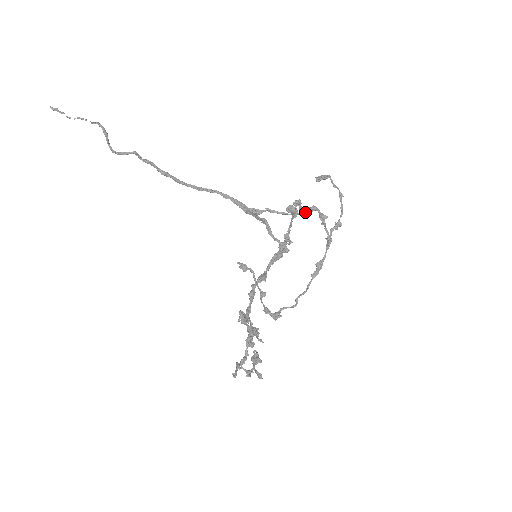
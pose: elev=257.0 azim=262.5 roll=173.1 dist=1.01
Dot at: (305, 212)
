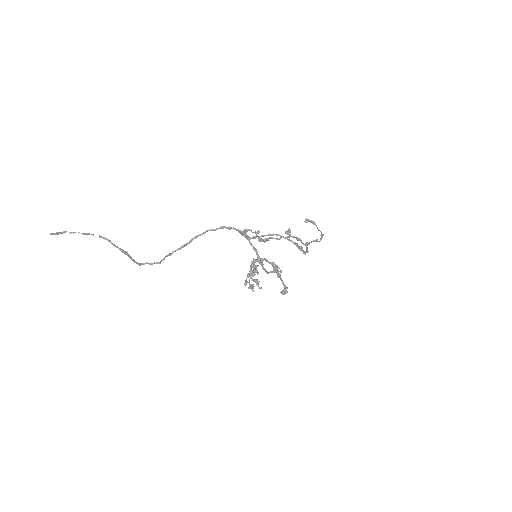
Dot at: (293, 242)
